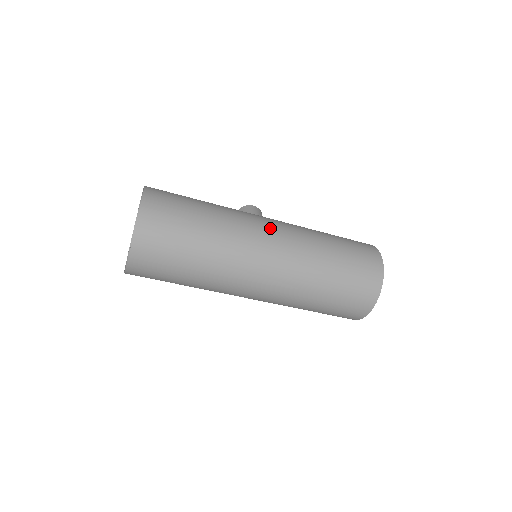
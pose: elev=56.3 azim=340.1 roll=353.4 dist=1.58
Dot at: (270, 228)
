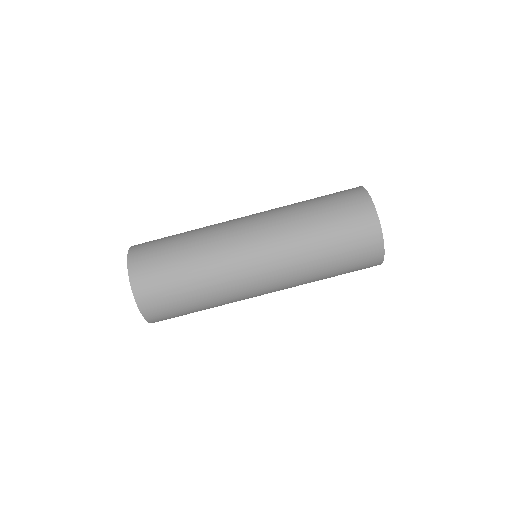
Dot at: occluded
